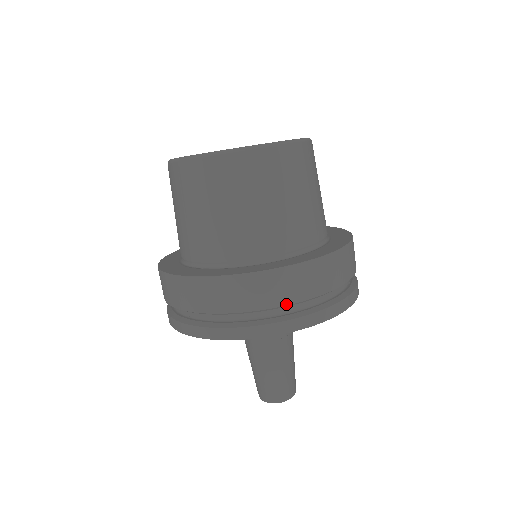
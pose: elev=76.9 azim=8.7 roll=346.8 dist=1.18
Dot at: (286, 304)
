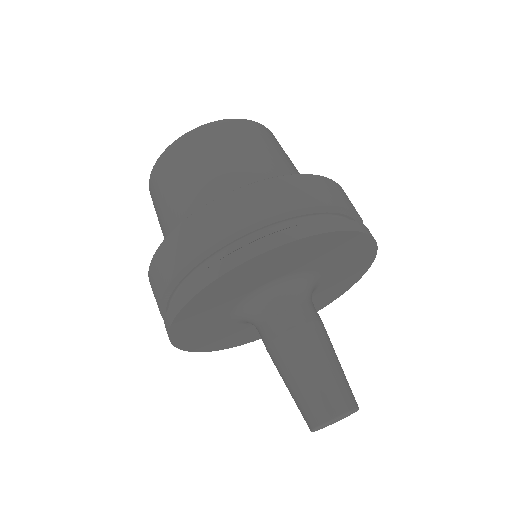
Dot at: (278, 213)
